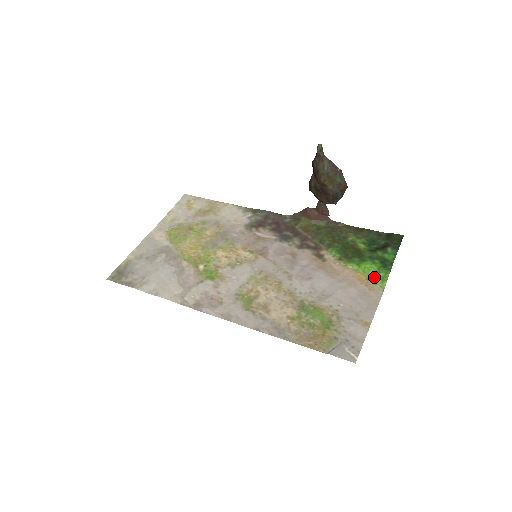
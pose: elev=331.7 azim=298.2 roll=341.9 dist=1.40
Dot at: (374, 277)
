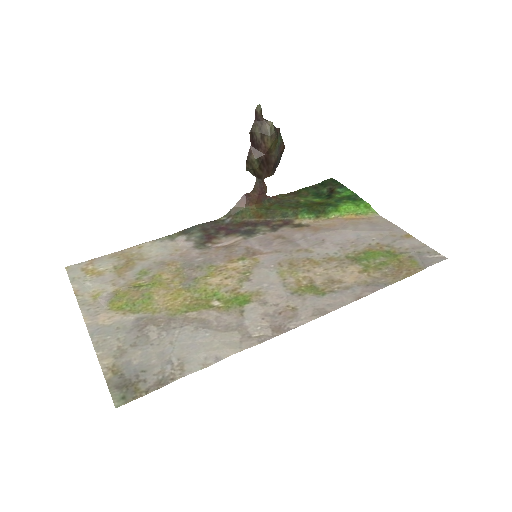
Dot at: (360, 210)
